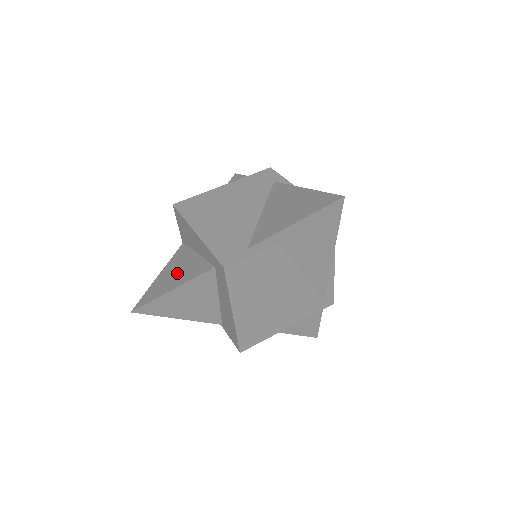
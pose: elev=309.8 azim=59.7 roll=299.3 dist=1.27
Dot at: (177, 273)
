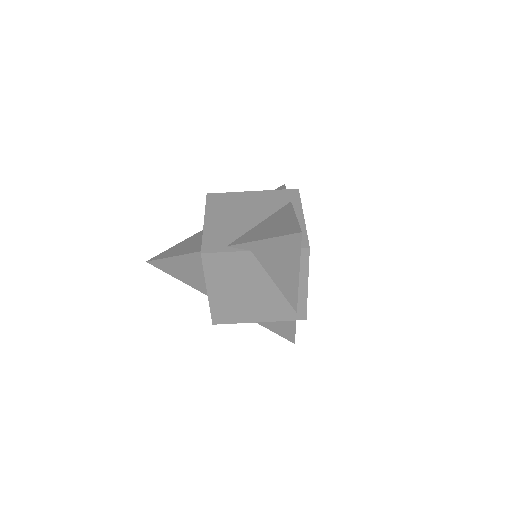
Dot at: (186, 246)
